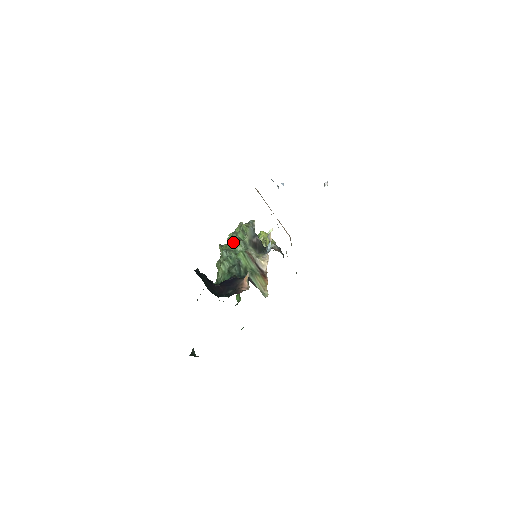
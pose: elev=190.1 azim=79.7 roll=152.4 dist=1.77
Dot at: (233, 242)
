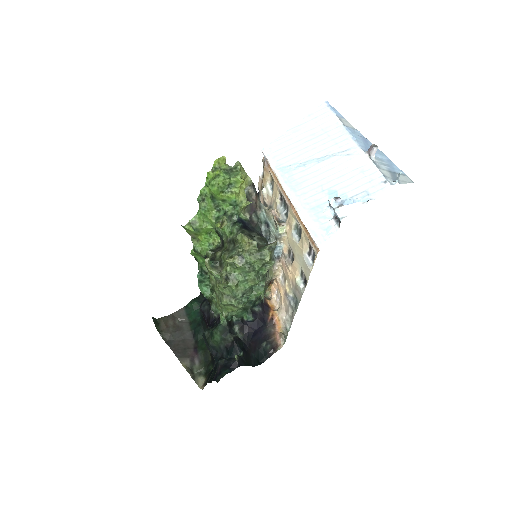
Dot at: (248, 278)
